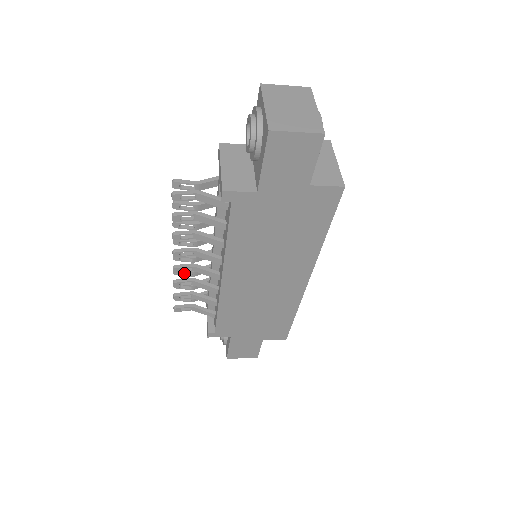
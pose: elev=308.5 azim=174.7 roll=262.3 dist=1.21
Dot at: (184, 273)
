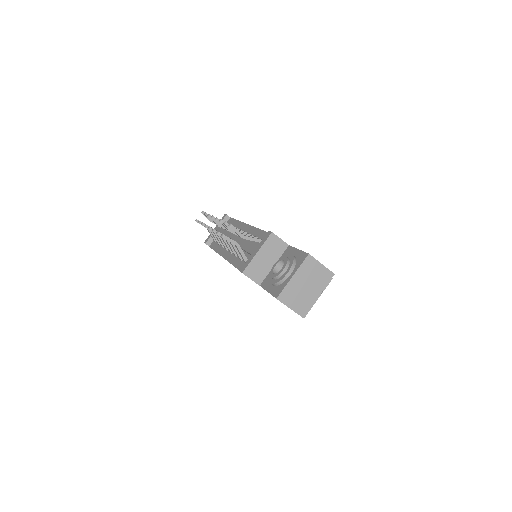
Dot at: occluded
